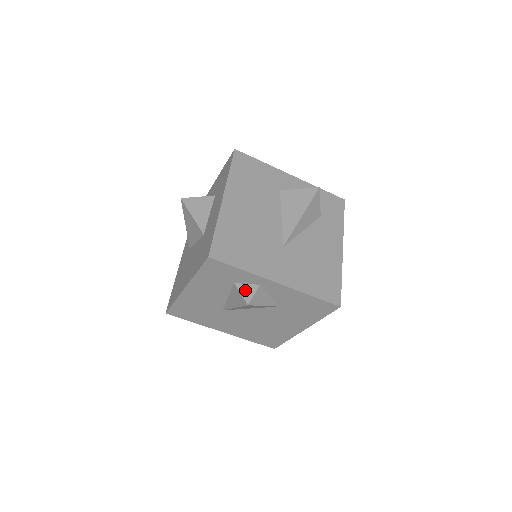
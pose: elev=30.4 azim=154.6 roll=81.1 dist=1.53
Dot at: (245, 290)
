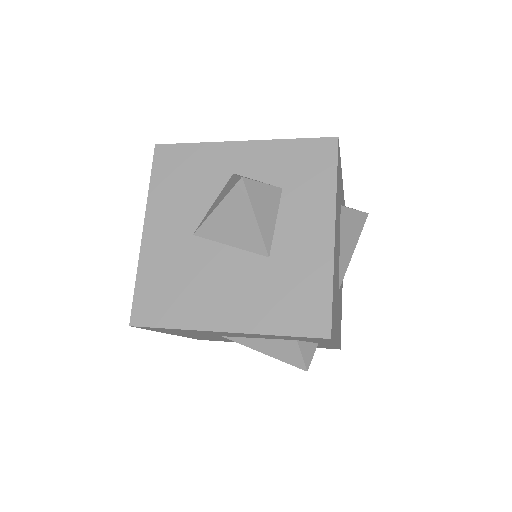
Dot at: (306, 351)
